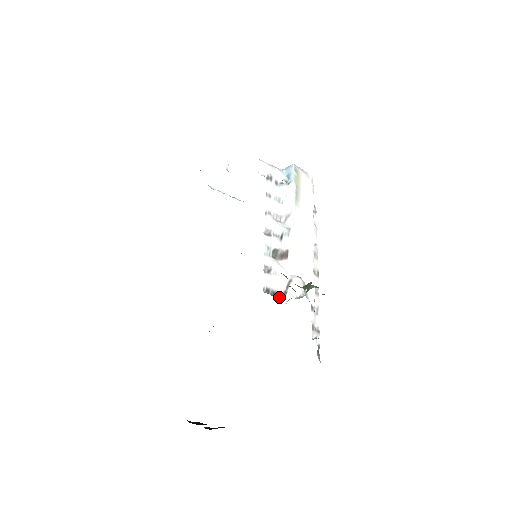
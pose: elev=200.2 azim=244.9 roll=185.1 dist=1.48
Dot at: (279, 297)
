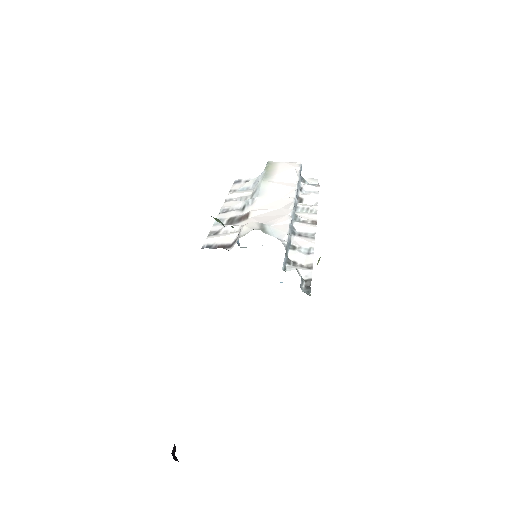
Dot at: (226, 248)
